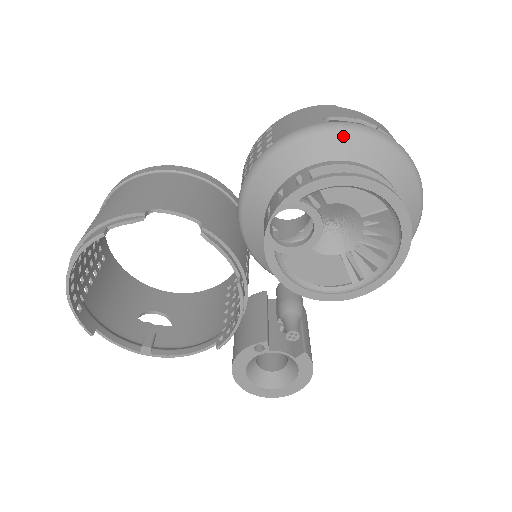
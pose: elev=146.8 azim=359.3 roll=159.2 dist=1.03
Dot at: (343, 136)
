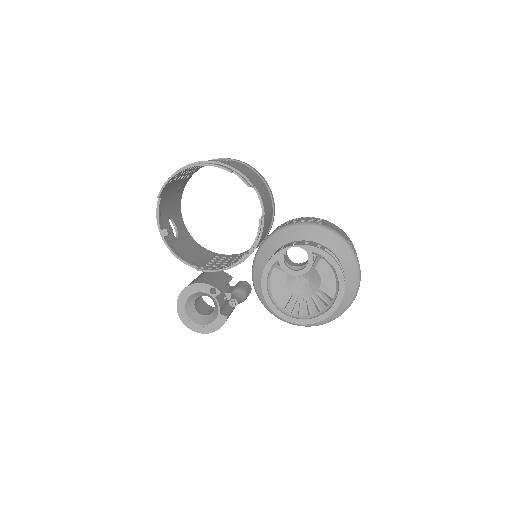
Dot at: (349, 253)
